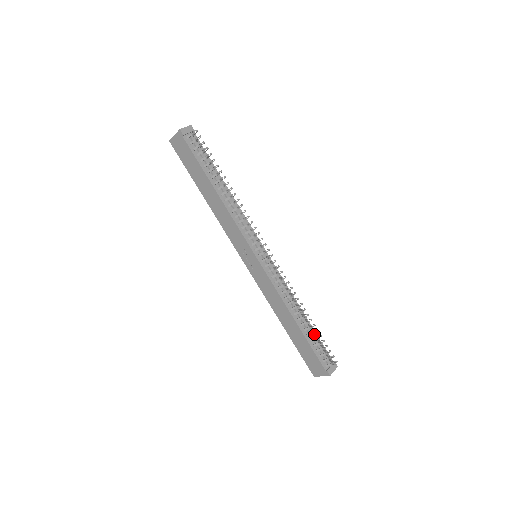
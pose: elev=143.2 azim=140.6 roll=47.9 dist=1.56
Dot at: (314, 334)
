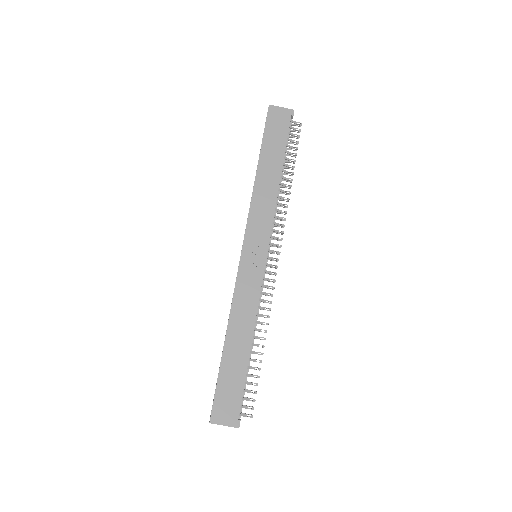
Dot at: occluded
